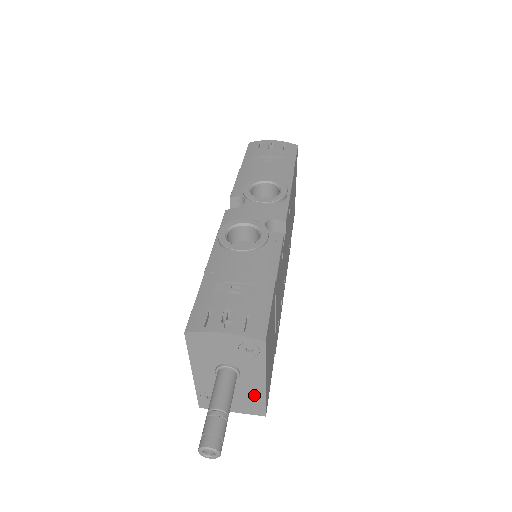
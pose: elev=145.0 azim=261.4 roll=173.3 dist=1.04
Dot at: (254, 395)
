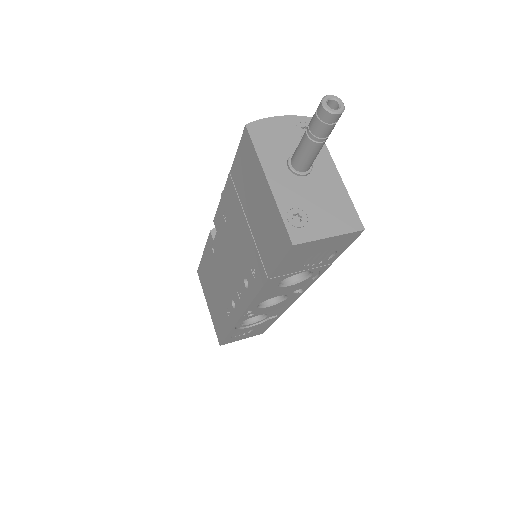
Dot at: (337, 195)
